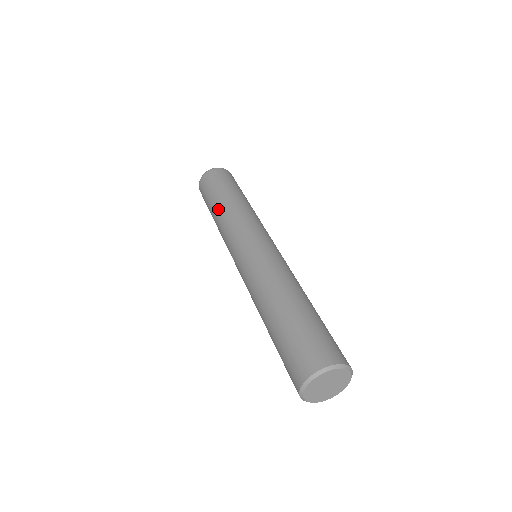
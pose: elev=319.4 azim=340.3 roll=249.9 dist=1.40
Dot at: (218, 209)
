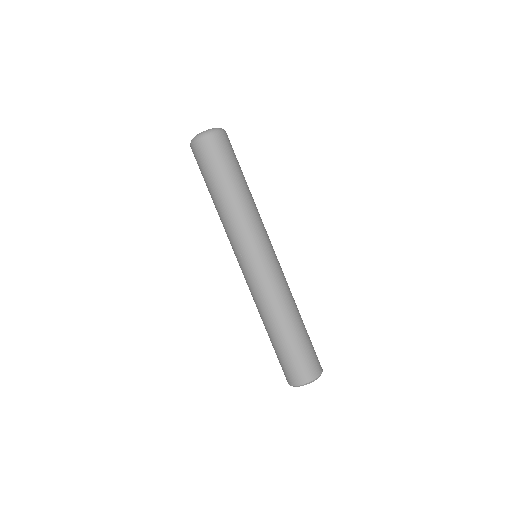
Dot at: (232, 197)
